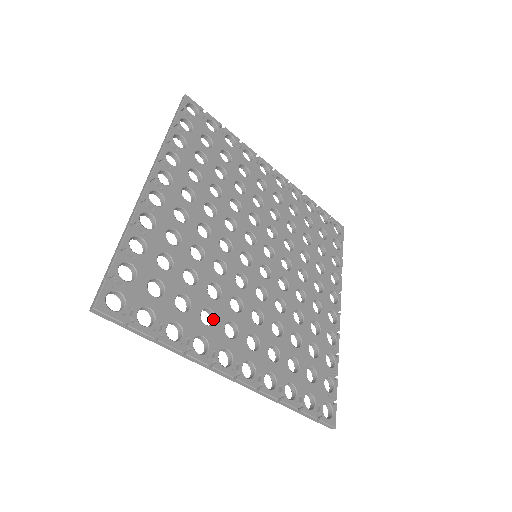
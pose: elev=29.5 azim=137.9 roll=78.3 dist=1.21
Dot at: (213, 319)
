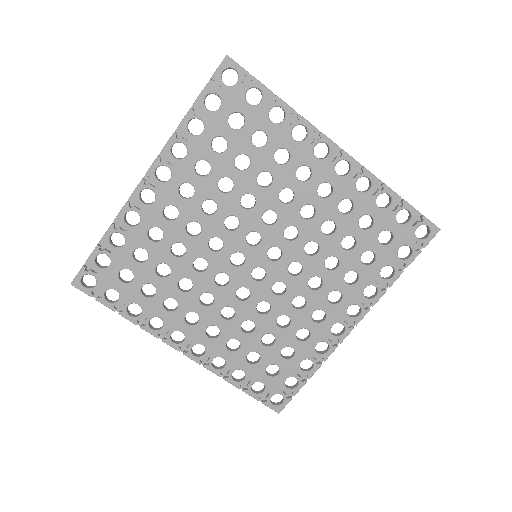
Dot at: (177, 306)
